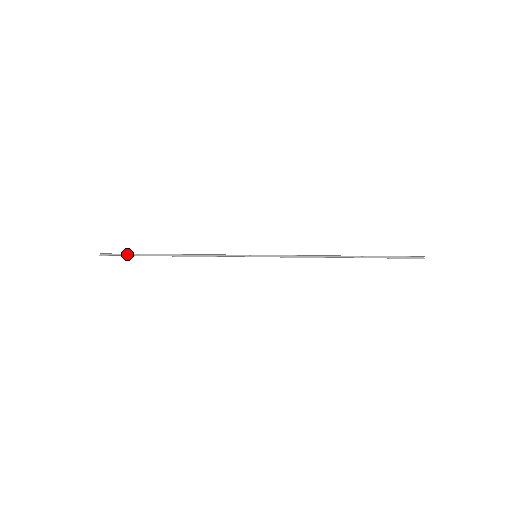
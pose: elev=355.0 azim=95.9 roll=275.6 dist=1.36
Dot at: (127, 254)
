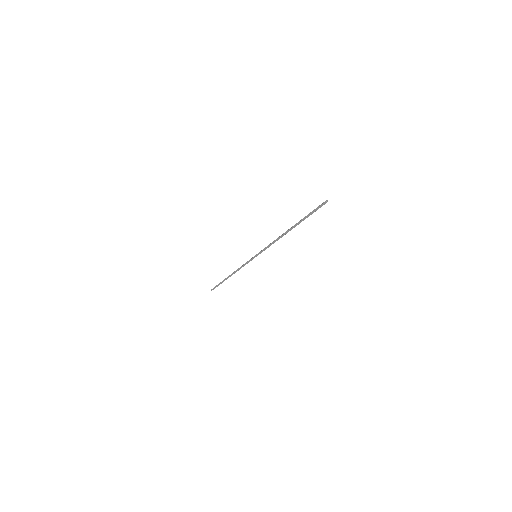
Dot at: occluded
